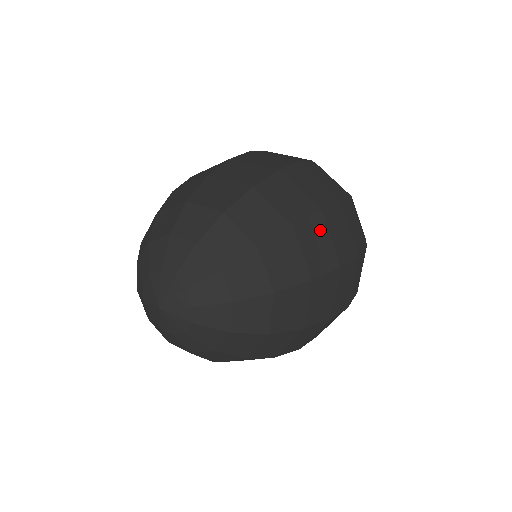
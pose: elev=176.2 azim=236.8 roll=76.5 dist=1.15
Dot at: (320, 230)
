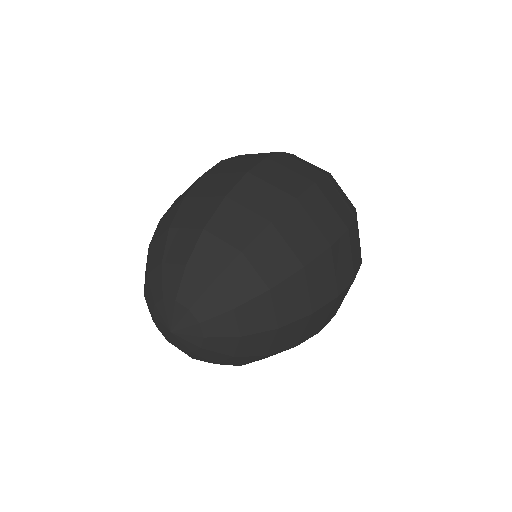
Dot at: (300, 218)
